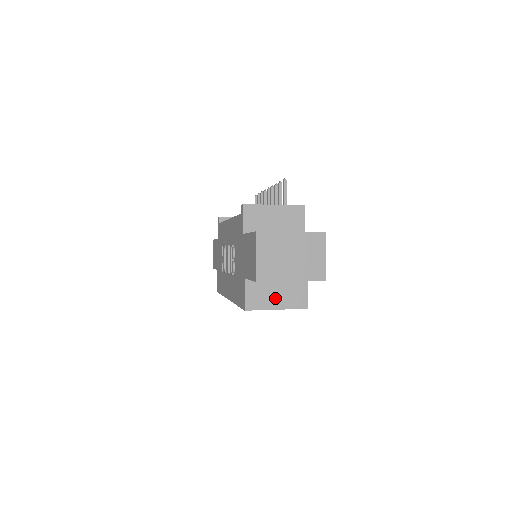
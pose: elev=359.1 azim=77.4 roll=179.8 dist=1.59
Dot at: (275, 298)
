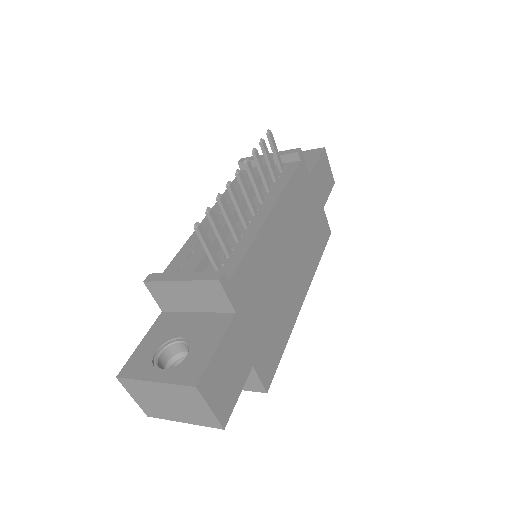
Dot at: occluded
